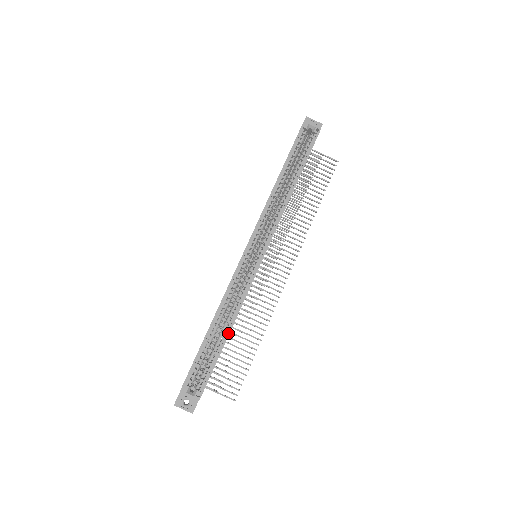
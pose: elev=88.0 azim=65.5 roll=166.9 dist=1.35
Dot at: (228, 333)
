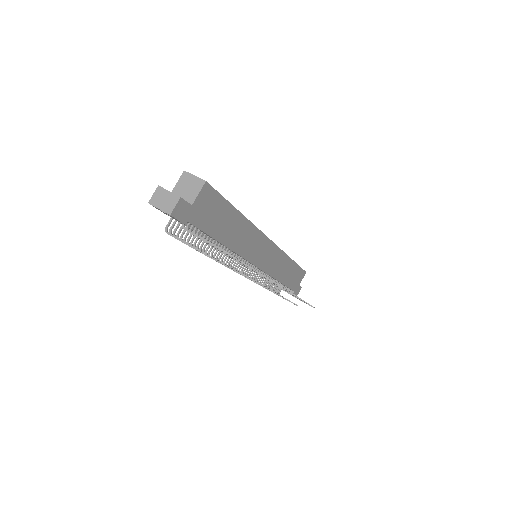
Dot at: (240, 213)
